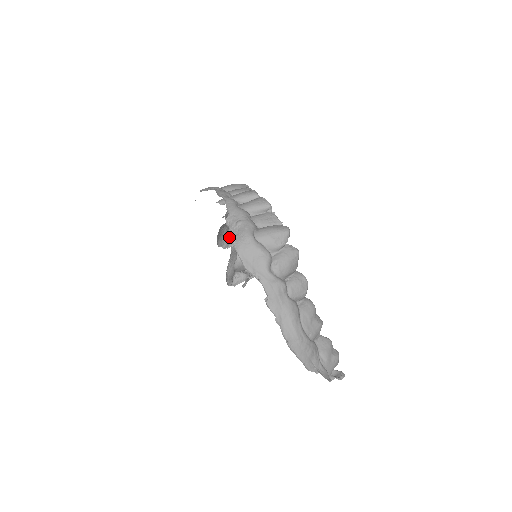
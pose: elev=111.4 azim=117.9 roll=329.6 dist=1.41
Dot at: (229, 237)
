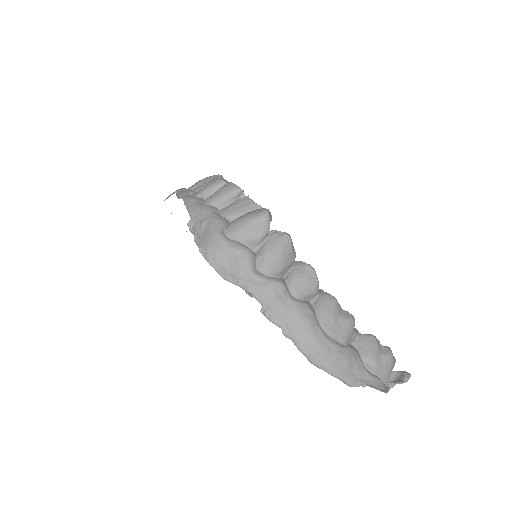
Dot at: occluded
